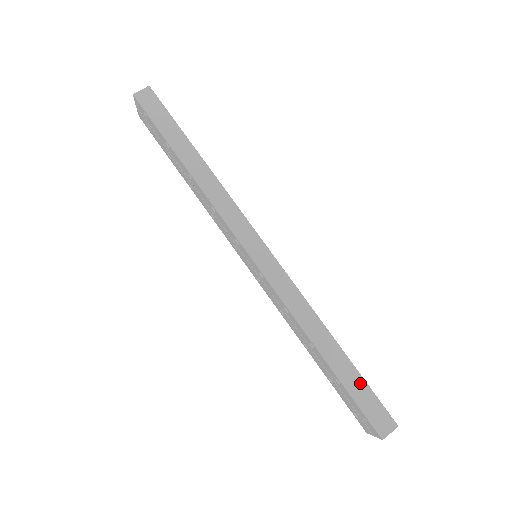
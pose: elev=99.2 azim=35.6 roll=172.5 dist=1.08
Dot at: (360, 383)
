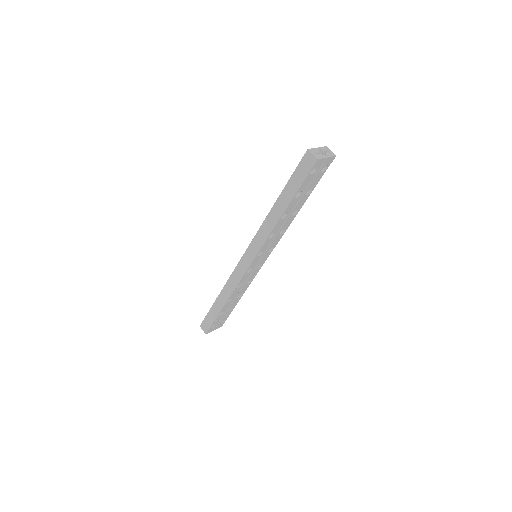
Dot at: (214, 317)
